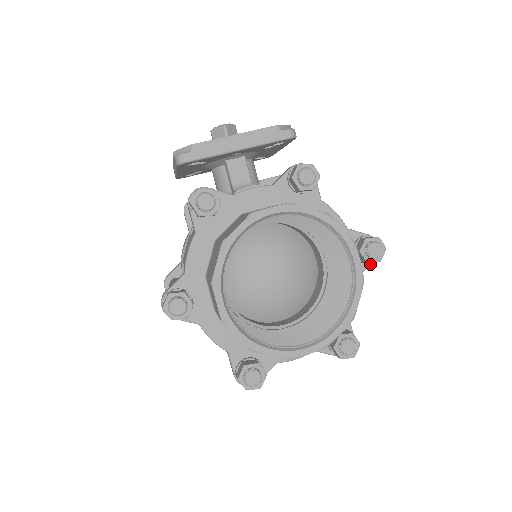
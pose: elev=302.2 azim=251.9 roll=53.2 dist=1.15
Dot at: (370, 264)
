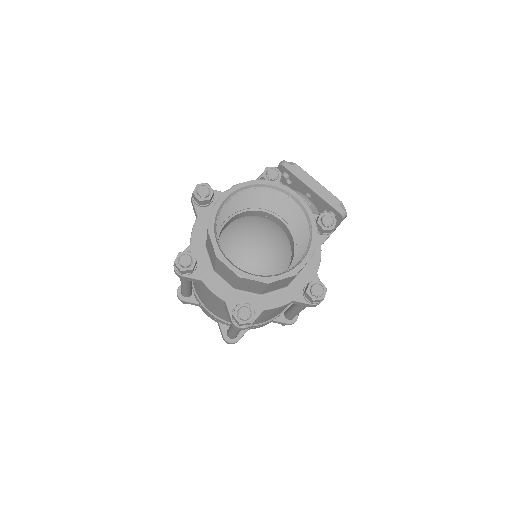
Dot at: (306, 303)
